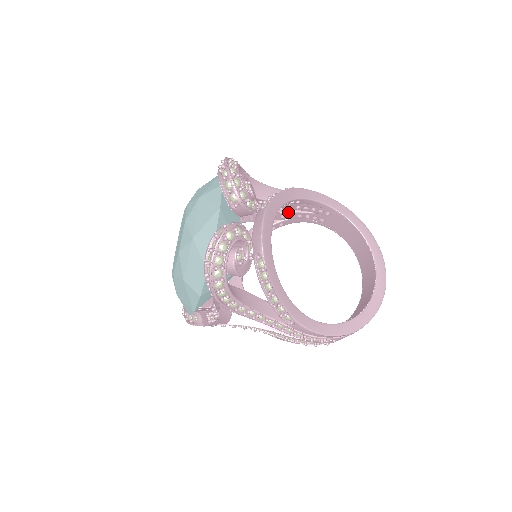
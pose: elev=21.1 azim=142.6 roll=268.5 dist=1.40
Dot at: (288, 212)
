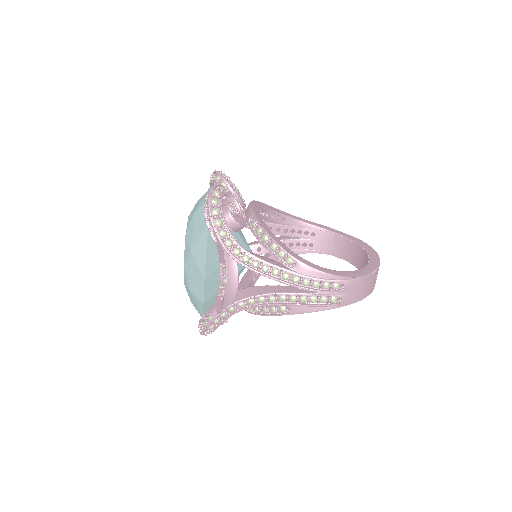
Dot at: occluded
